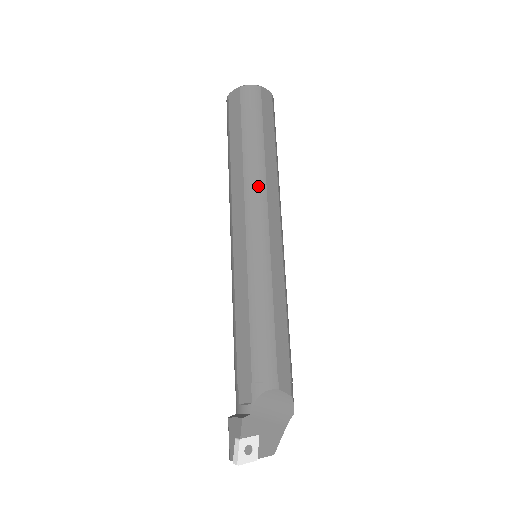
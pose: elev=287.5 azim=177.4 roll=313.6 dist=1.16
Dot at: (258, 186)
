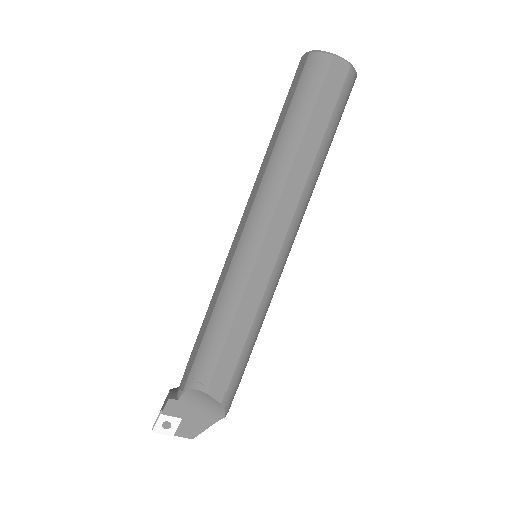
Dot at: (273, 185)
